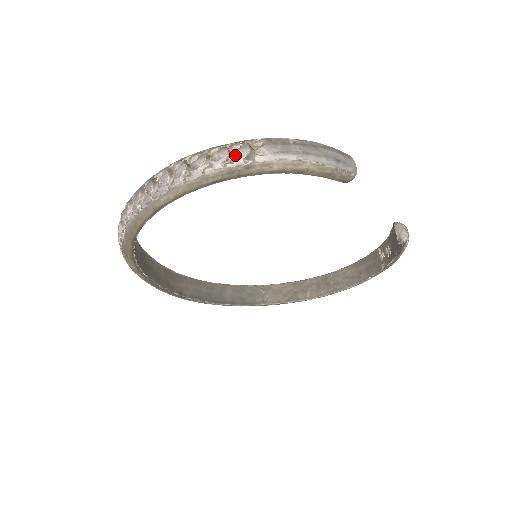
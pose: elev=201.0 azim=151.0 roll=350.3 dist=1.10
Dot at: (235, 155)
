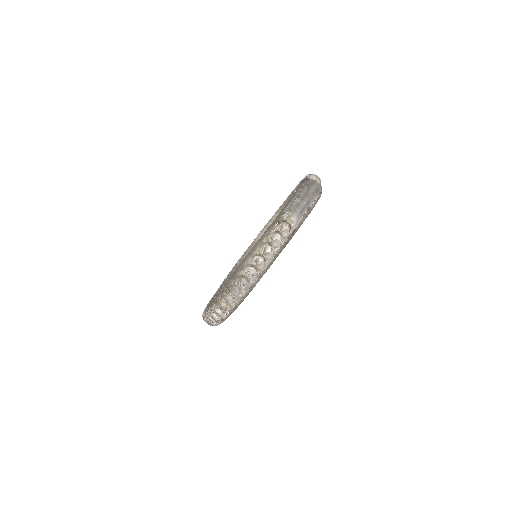
Dot at: (283, 232)
